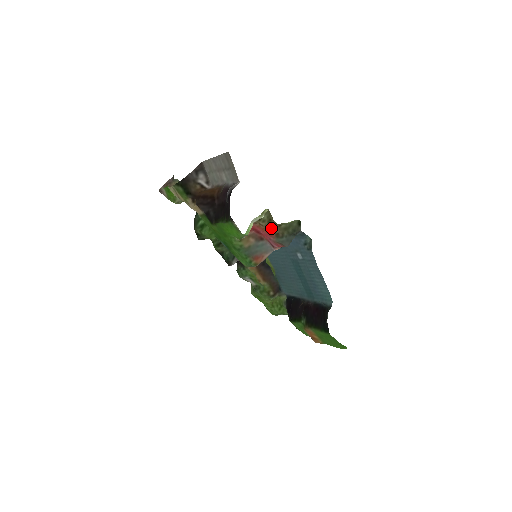
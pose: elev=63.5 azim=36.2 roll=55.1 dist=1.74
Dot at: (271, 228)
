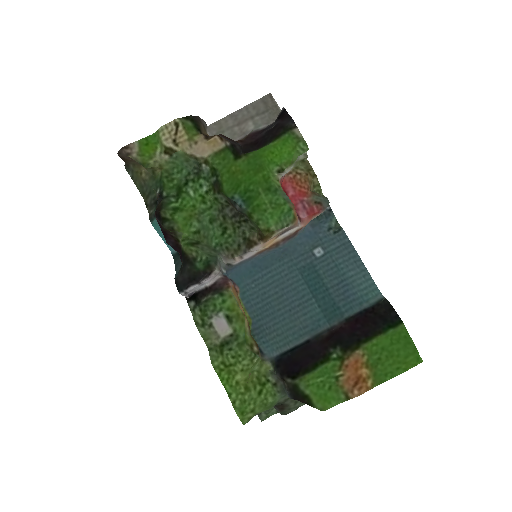
Dot at: (309, 180)
